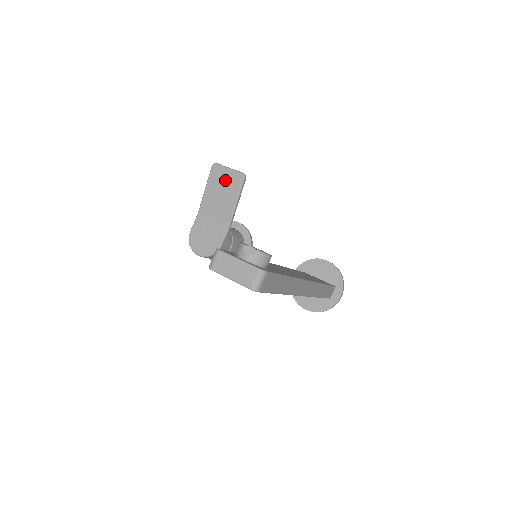
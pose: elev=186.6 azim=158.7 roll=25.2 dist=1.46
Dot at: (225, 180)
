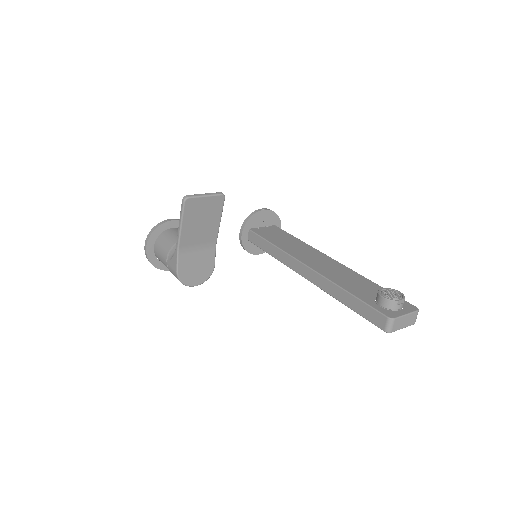
Dot at: (204, 209)
